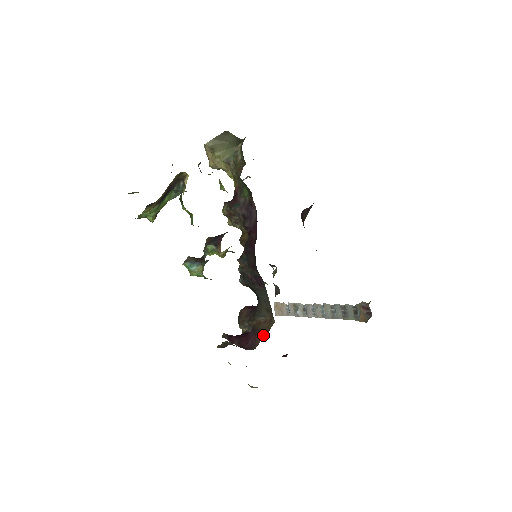
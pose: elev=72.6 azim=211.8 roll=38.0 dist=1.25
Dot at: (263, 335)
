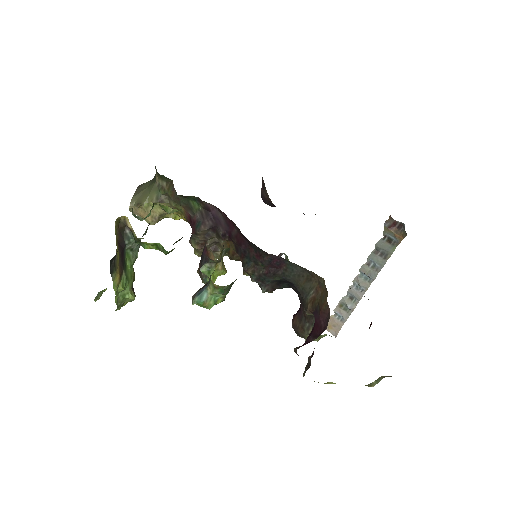
Dot at: (326, 300)
